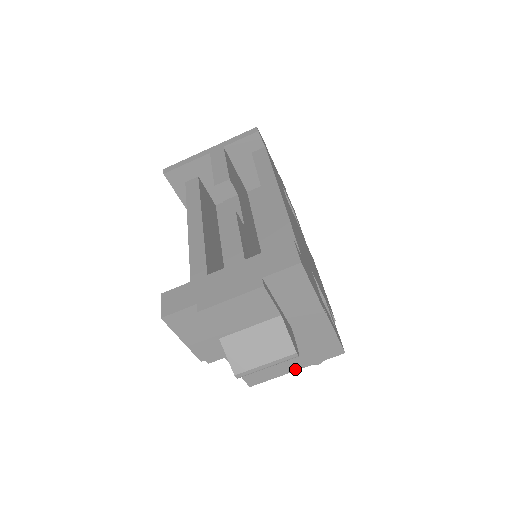
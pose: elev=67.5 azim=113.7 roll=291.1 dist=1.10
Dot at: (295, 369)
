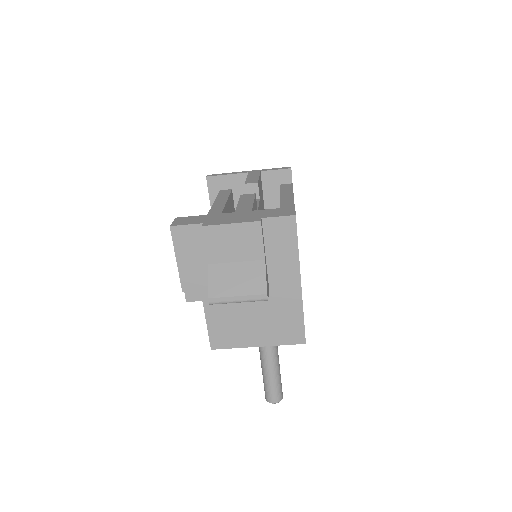
Dot at: (257, 345)
